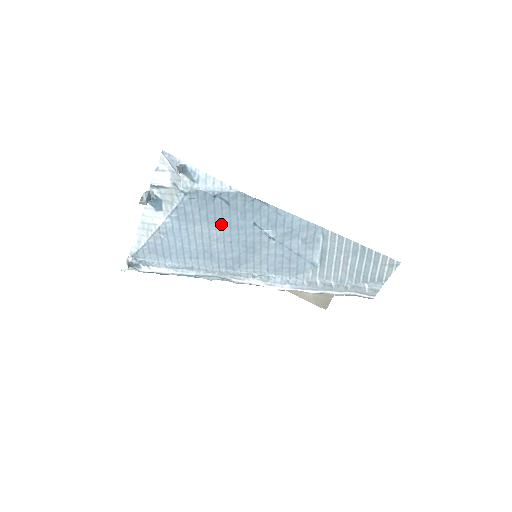
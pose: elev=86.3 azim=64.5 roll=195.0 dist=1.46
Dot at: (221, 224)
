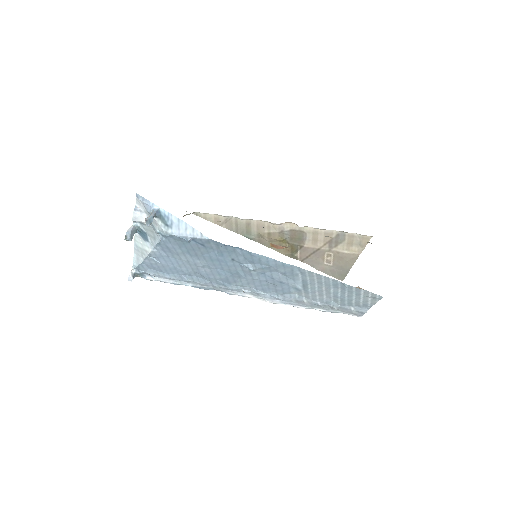
Dot at: (202, 257)
